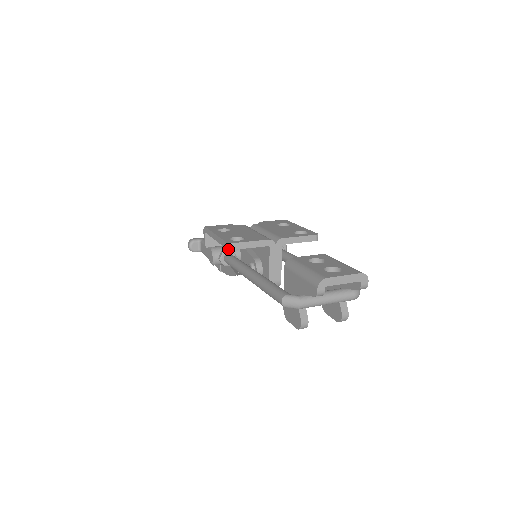
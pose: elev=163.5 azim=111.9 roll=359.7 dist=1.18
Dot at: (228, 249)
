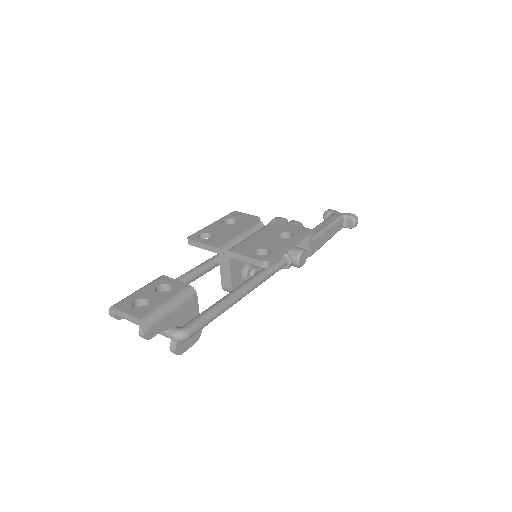
Dot at: (188, 243)
